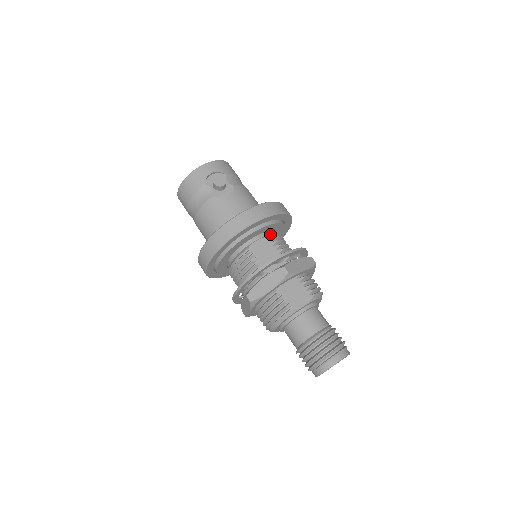
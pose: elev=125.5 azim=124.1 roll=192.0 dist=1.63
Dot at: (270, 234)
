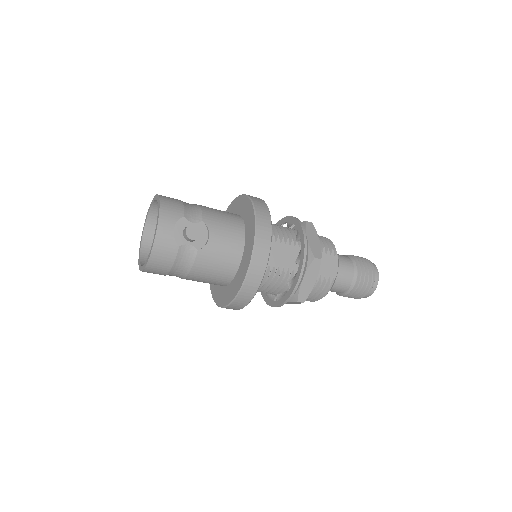
Dot at: occluded
